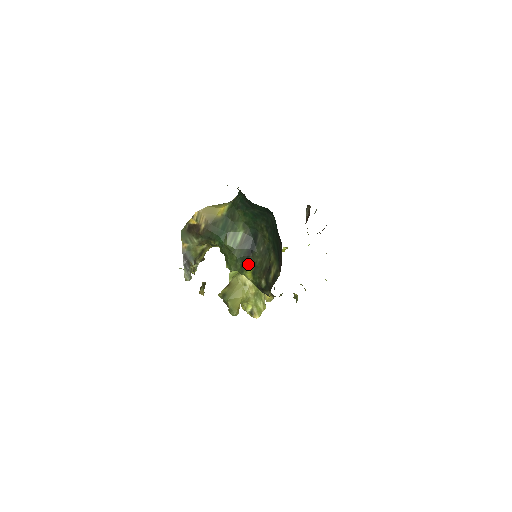
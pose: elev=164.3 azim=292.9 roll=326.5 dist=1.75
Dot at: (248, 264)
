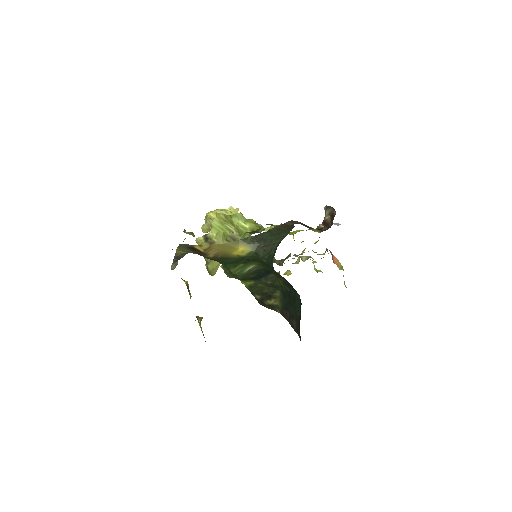
Dot at: (248, 281)
